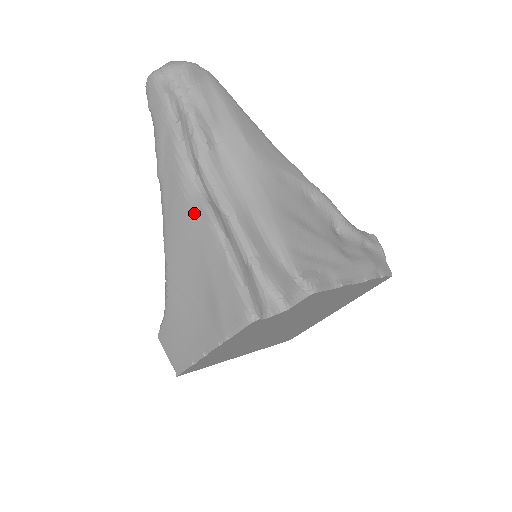
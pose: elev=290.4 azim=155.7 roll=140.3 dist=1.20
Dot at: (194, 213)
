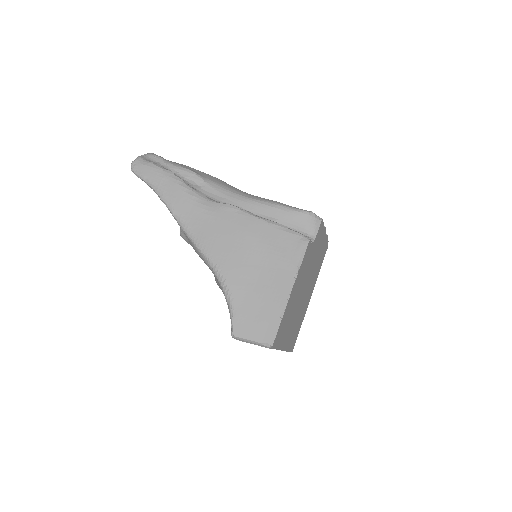
Dot at: (221, 214)
